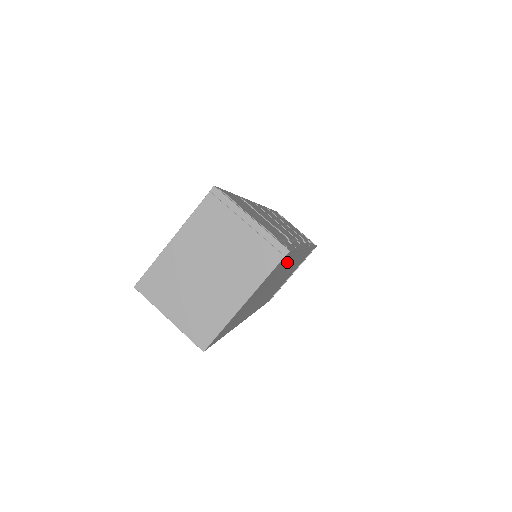
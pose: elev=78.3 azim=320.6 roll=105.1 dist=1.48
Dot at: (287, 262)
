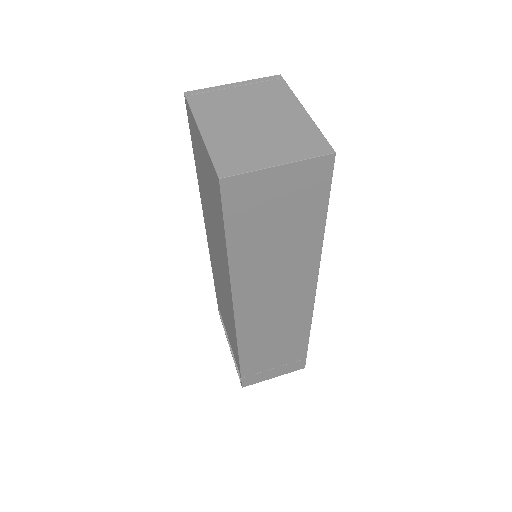
Dot at: occluded
